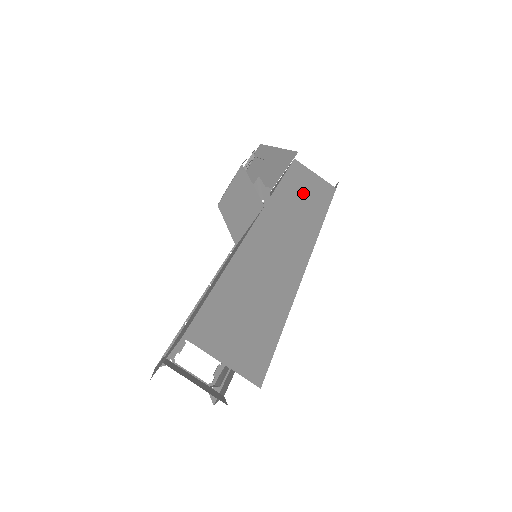
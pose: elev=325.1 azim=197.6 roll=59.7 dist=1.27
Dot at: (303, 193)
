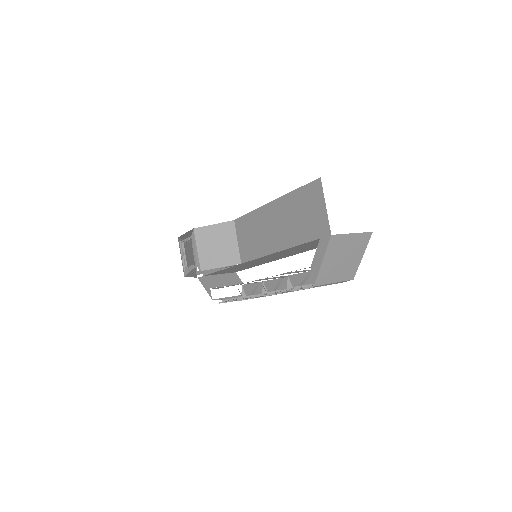
Dot at: occluded
